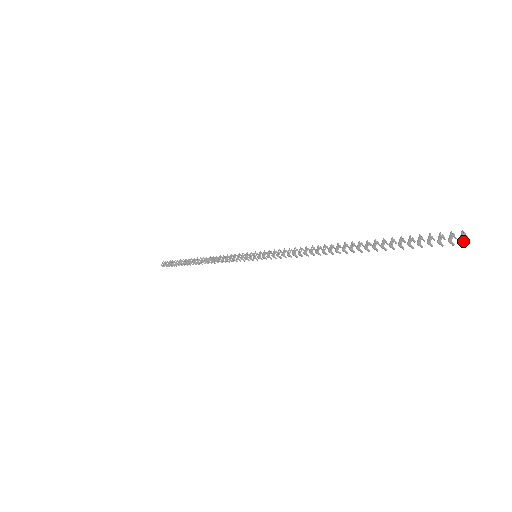
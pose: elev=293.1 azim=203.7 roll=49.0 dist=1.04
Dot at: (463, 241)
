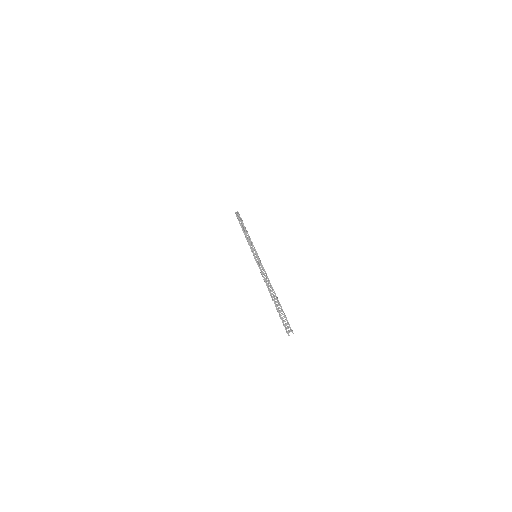
Dot at: (288, 334)
